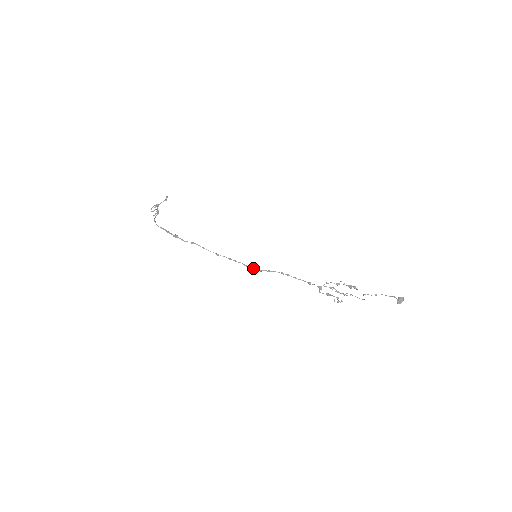
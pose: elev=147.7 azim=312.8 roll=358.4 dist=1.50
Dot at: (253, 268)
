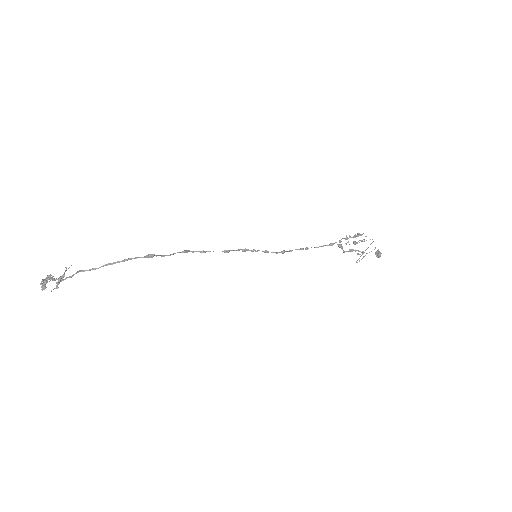
Dot at: (275, 252)
